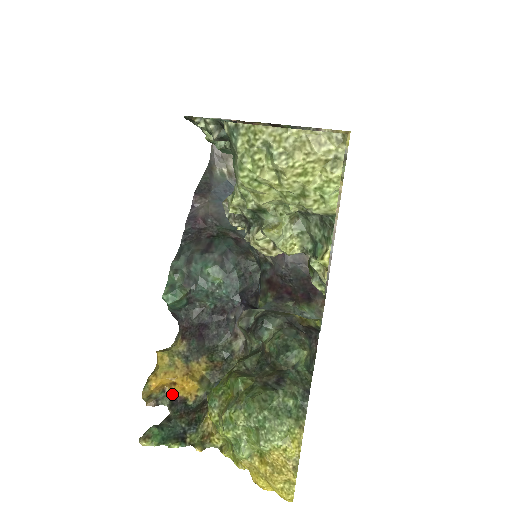
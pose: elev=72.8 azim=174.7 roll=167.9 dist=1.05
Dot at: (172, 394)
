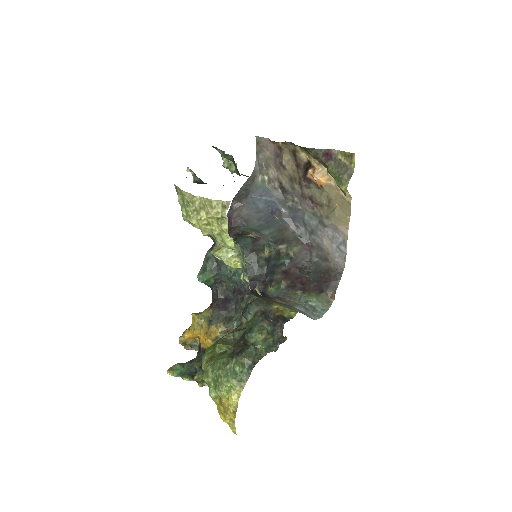
Dot at: (200, 344)
